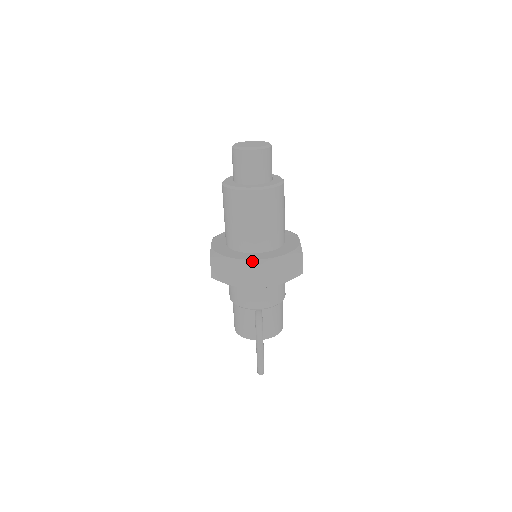
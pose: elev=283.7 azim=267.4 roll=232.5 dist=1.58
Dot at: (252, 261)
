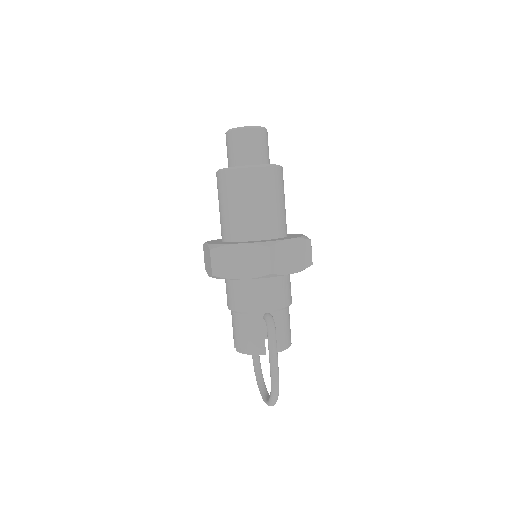
Dot at: (262, 243)
